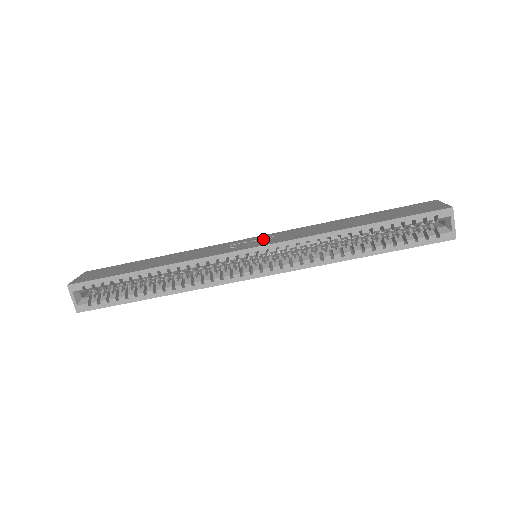
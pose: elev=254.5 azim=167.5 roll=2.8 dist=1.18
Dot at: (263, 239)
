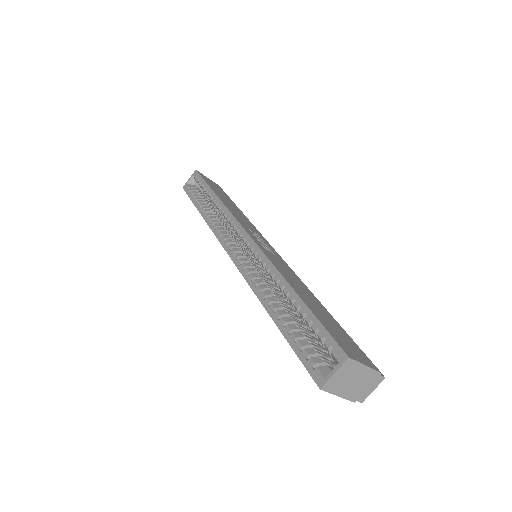
Dot at: occluded
